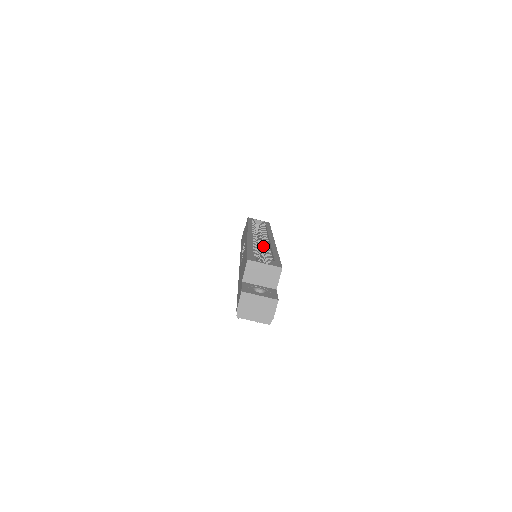
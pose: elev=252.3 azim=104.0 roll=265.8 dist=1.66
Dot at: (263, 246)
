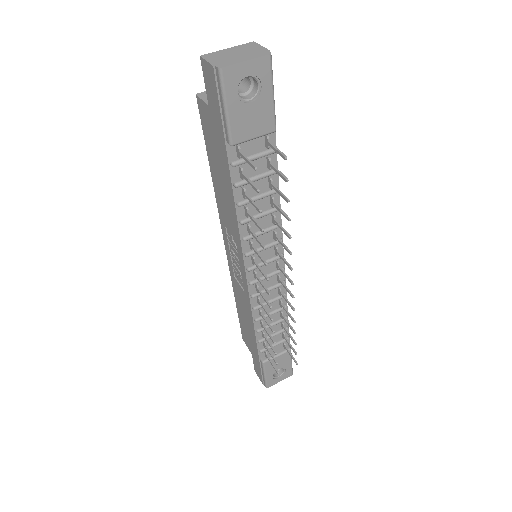
Dot at: occluded
